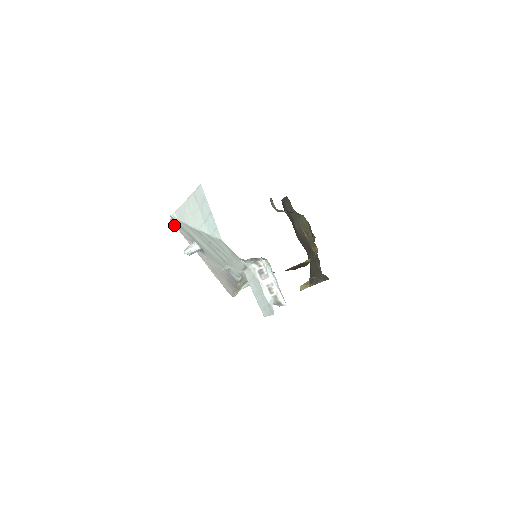
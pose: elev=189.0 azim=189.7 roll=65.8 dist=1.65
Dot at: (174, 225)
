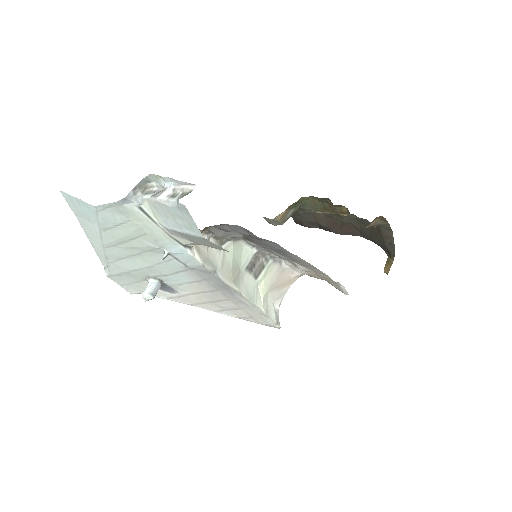
Dot at: (133, 292)
